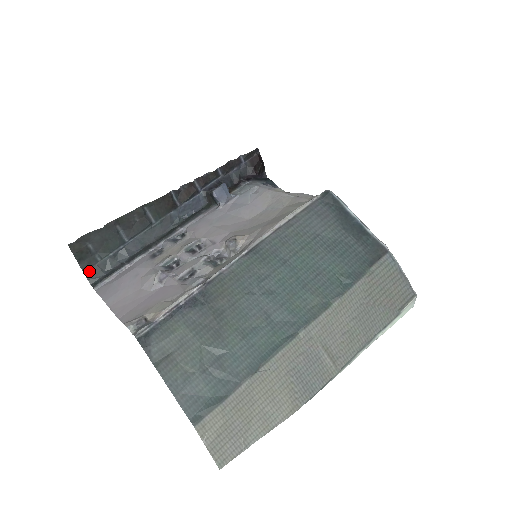
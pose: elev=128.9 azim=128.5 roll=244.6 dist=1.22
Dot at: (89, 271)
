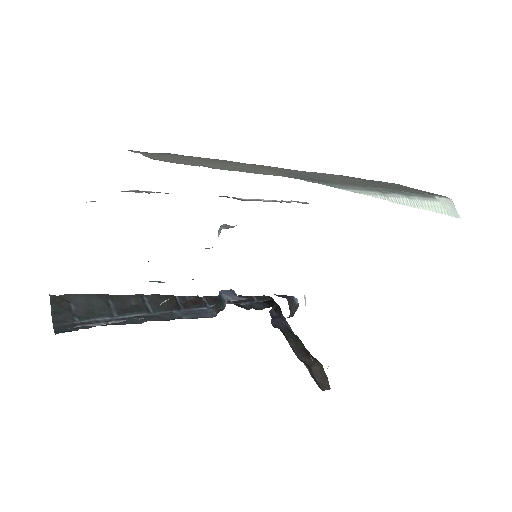
Dot at: (60, 326)
